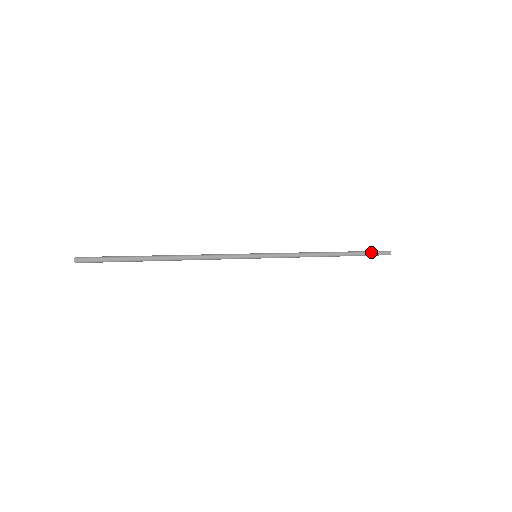
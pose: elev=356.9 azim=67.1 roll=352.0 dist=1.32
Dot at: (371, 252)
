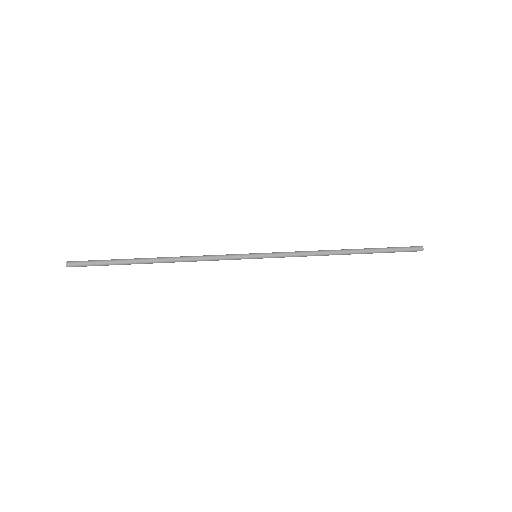
Dot at: (397, 250)
